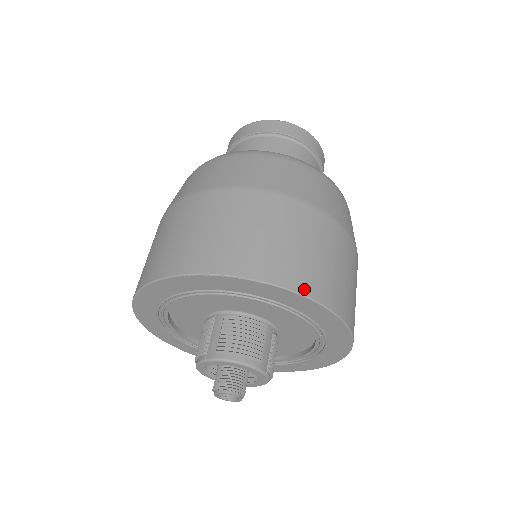
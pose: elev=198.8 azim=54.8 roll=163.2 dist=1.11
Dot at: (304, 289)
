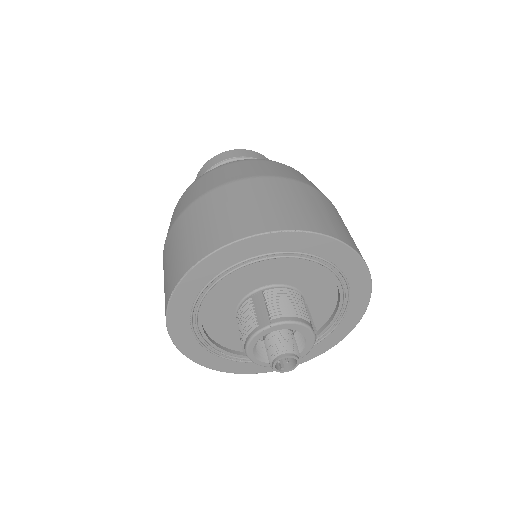
Dot at: (341, 238)
